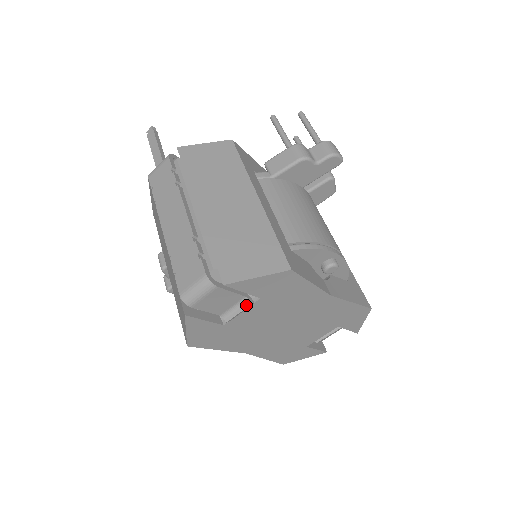
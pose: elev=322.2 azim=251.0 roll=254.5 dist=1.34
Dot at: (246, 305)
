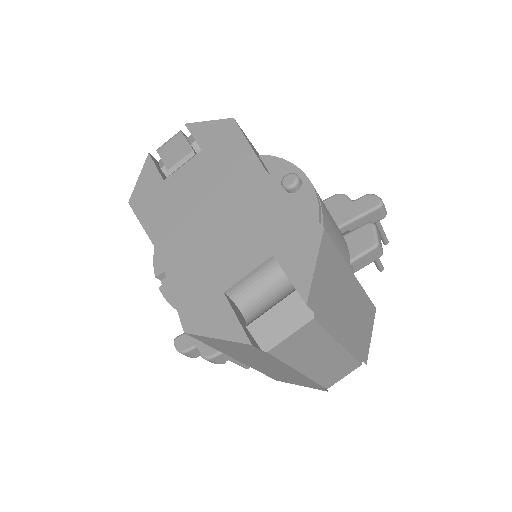
Dot at: (189, 155)
